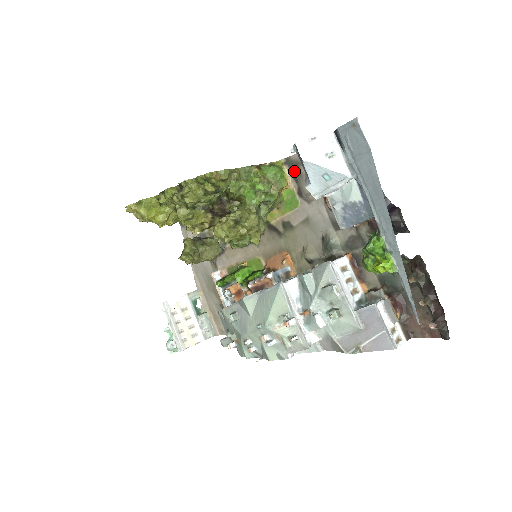
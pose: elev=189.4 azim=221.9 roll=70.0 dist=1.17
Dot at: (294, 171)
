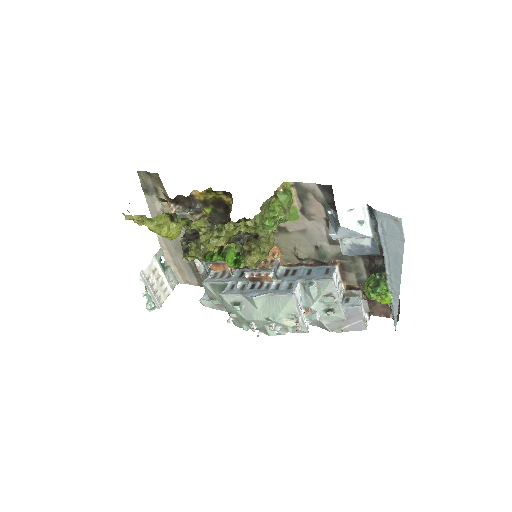
Dot at: (301, 195)
